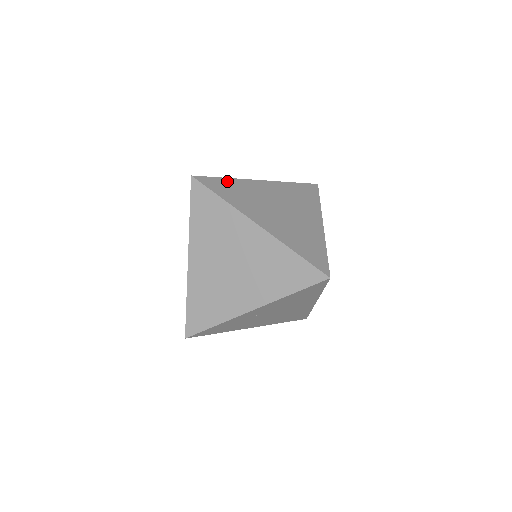
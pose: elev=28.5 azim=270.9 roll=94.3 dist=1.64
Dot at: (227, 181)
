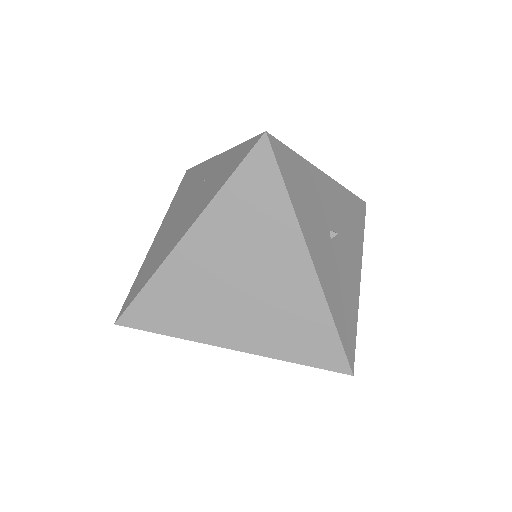
Dot at: (151, 291)
